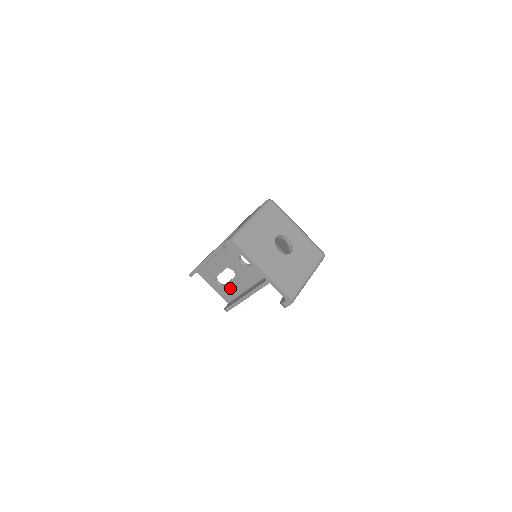
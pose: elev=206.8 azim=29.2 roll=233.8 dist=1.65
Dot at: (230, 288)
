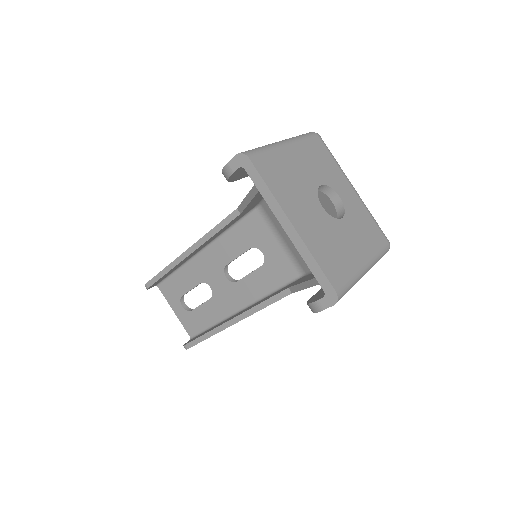
Dot at: (199, 315)
